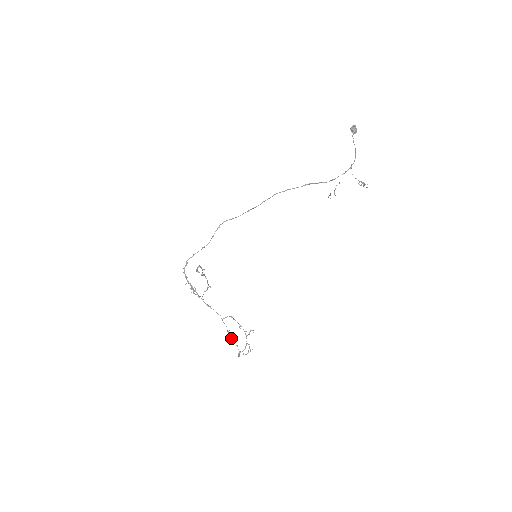
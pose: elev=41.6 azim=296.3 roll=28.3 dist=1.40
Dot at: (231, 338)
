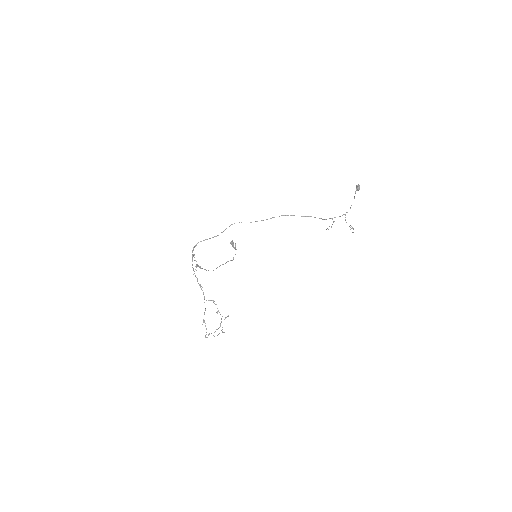
Dot at: occluded
